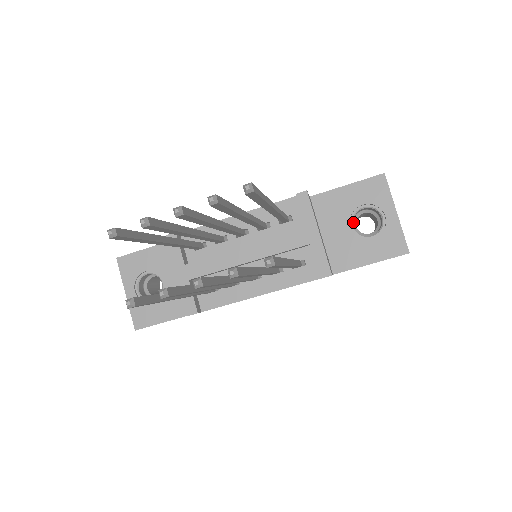
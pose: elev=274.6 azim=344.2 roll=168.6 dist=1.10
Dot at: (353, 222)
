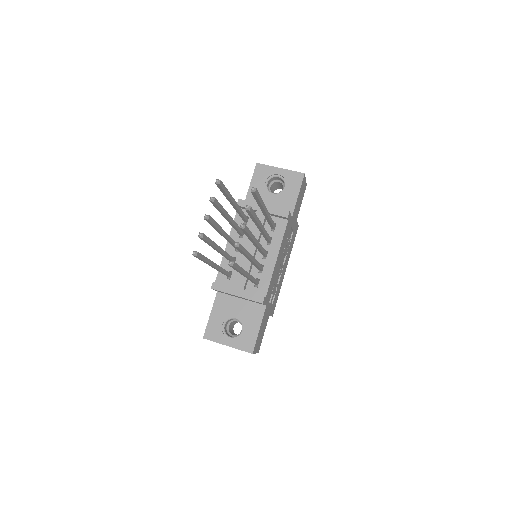
Dot at: occluded
